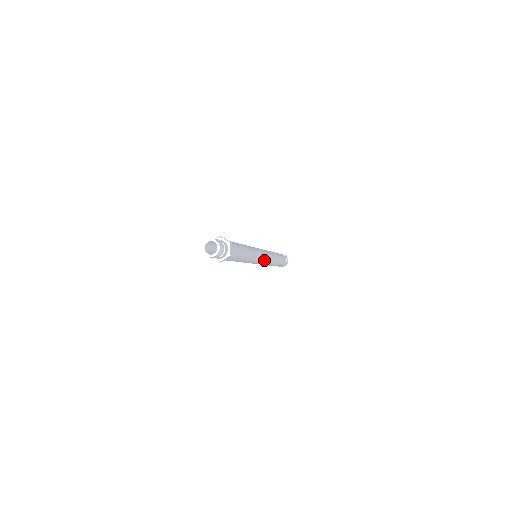
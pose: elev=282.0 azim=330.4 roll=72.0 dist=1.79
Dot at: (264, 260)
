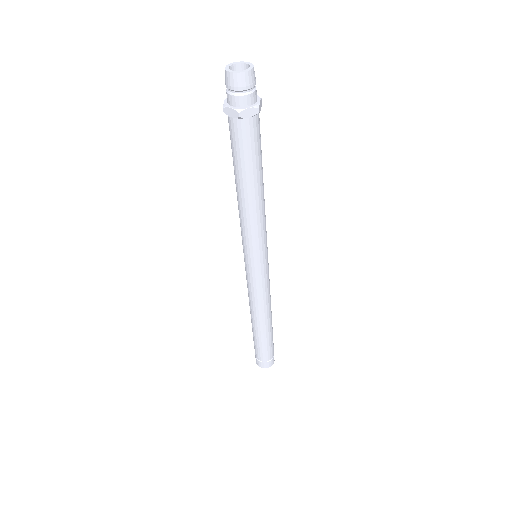
Dot at: occluded
